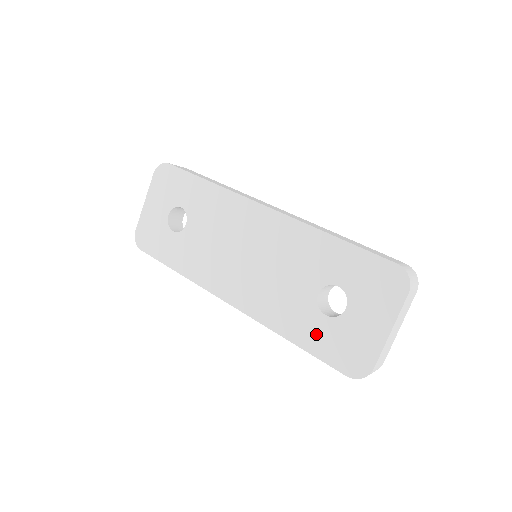
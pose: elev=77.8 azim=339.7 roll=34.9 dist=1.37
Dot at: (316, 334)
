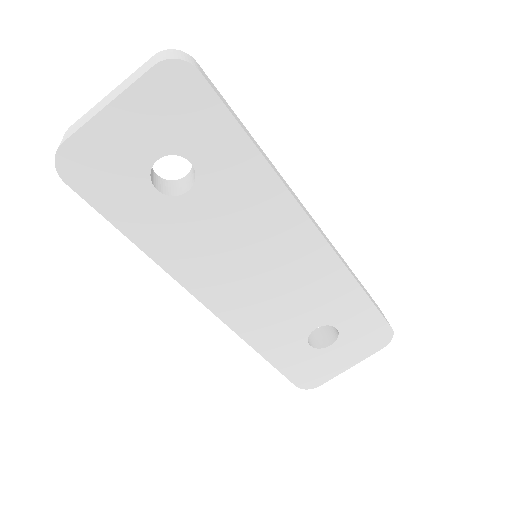
Dot at: (291, 356)
